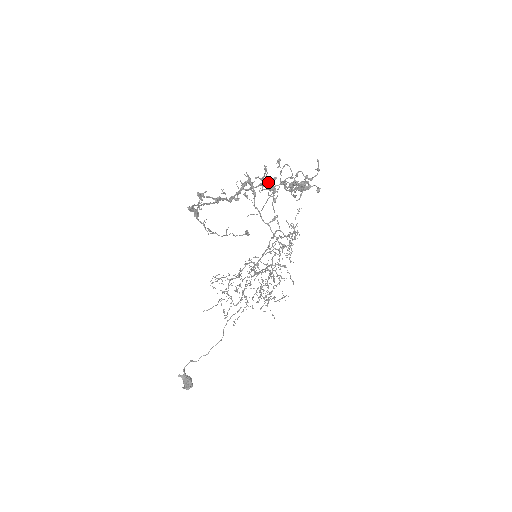
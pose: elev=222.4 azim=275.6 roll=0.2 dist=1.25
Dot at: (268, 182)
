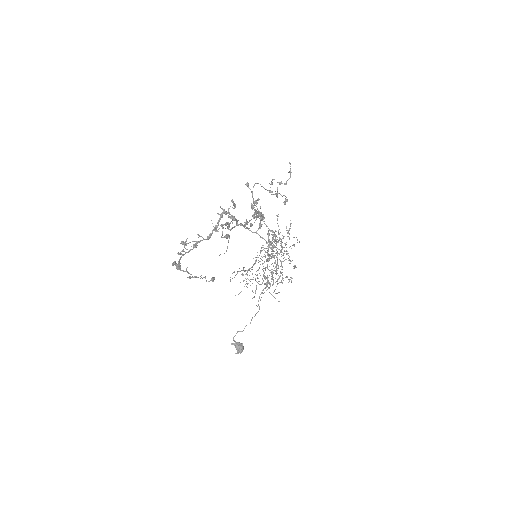
Dot at: (230, 222)
